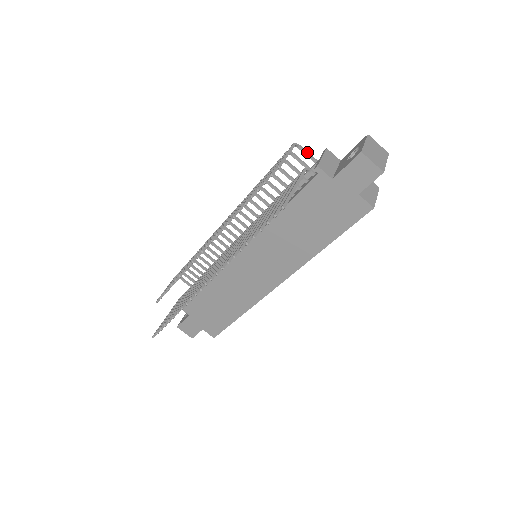
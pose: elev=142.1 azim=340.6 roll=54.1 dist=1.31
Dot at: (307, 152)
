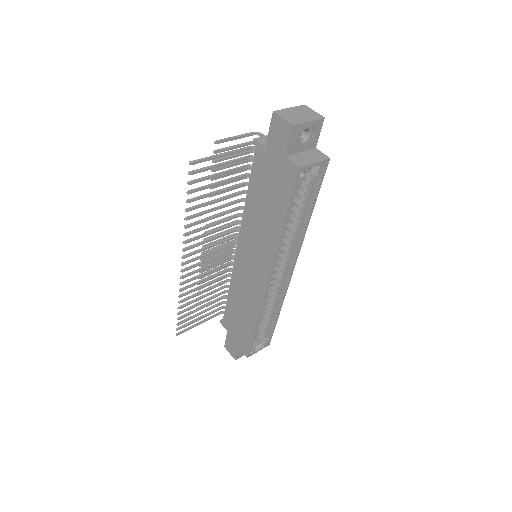
Dot at: occluded
